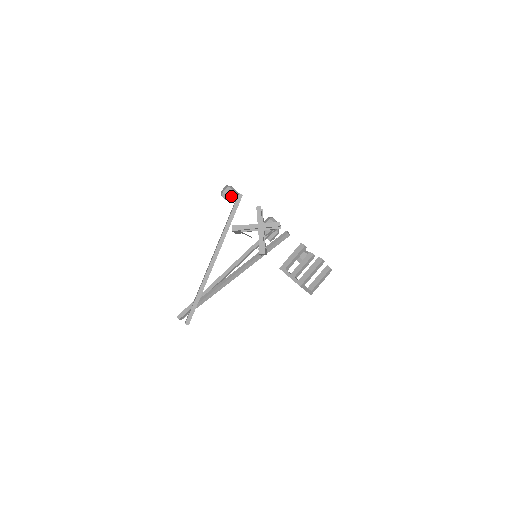
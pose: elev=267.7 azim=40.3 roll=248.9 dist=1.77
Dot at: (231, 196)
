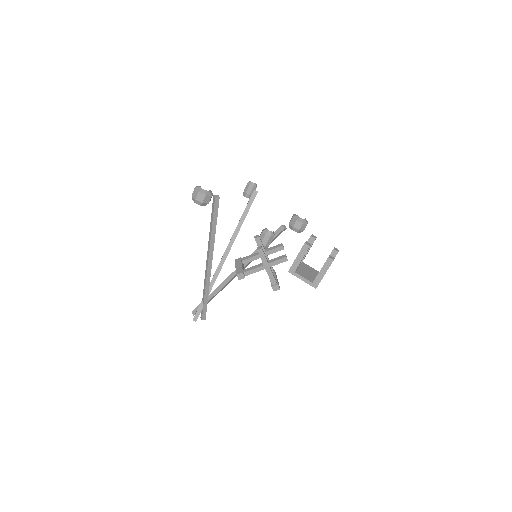
Dot at: (206, 201)
